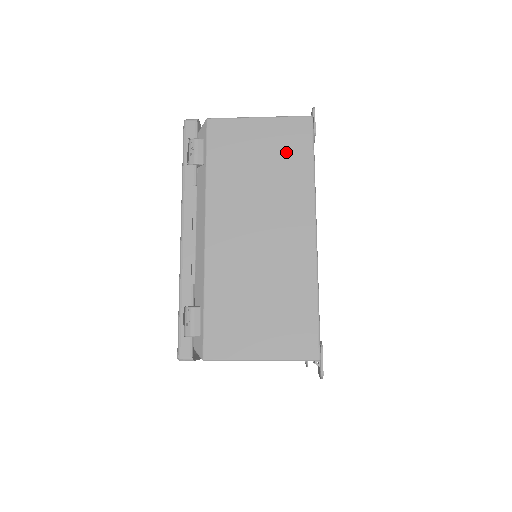
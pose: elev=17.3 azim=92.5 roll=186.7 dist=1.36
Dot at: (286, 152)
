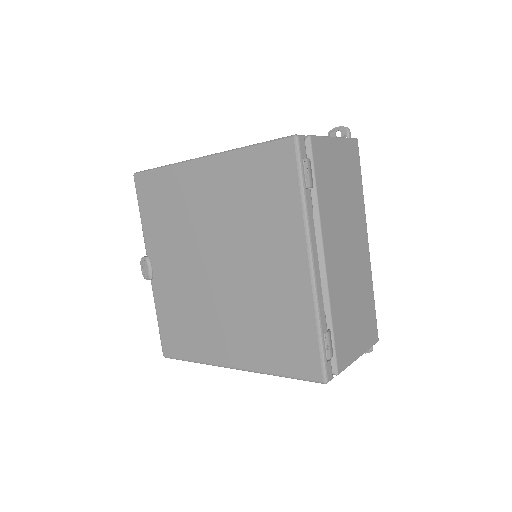
Dot at: (351, 173)
